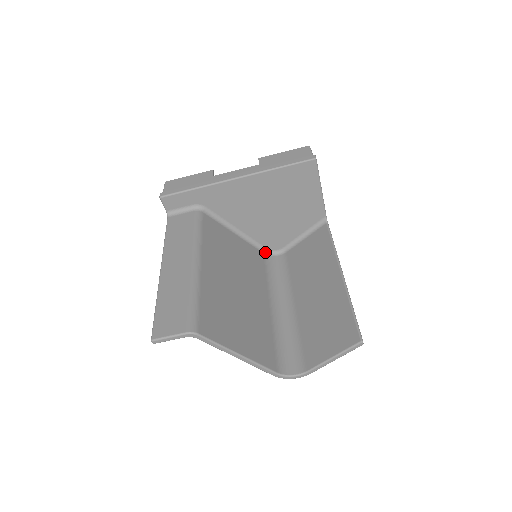
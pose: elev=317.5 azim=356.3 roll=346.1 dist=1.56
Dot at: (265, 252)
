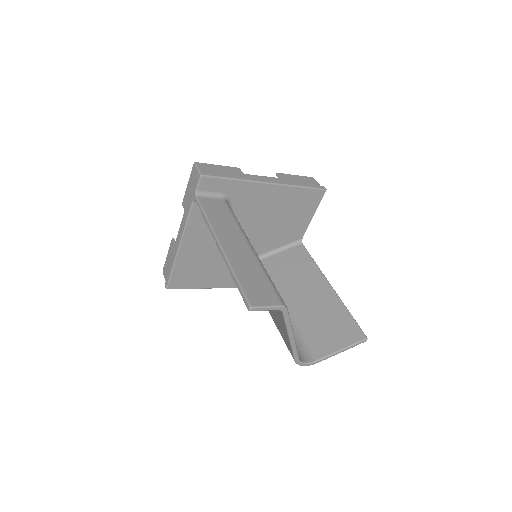
Dot at: occluded
